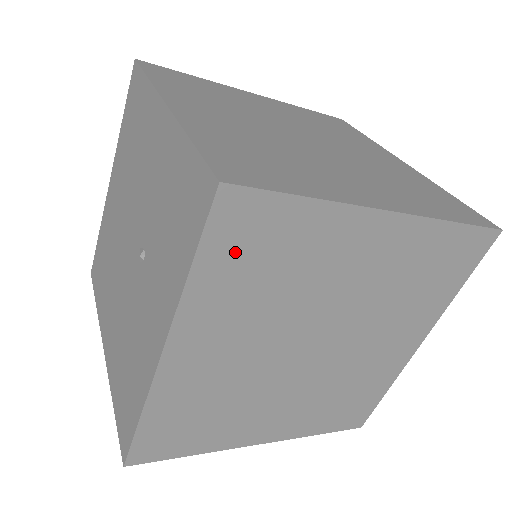
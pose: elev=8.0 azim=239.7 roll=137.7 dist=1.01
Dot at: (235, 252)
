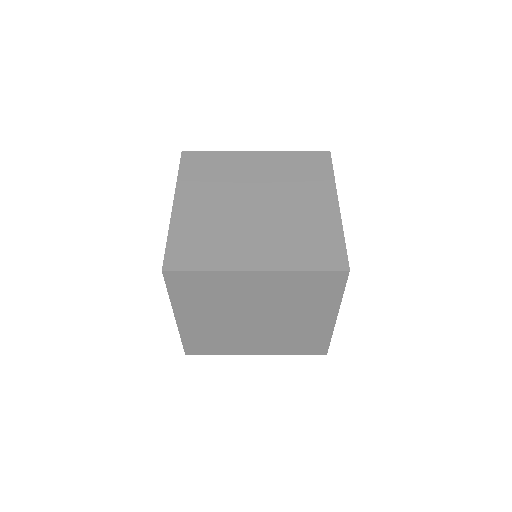
Dot at: (184, 289)
